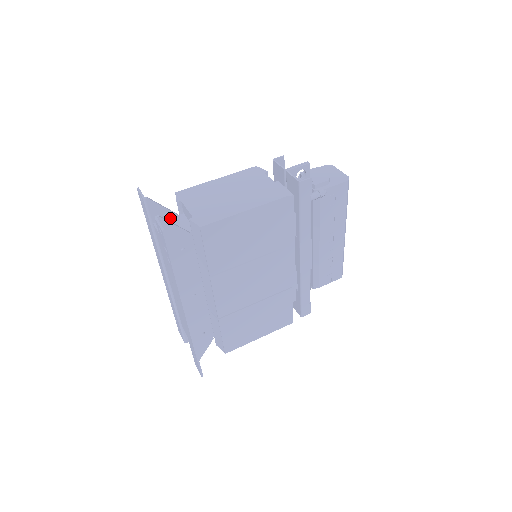
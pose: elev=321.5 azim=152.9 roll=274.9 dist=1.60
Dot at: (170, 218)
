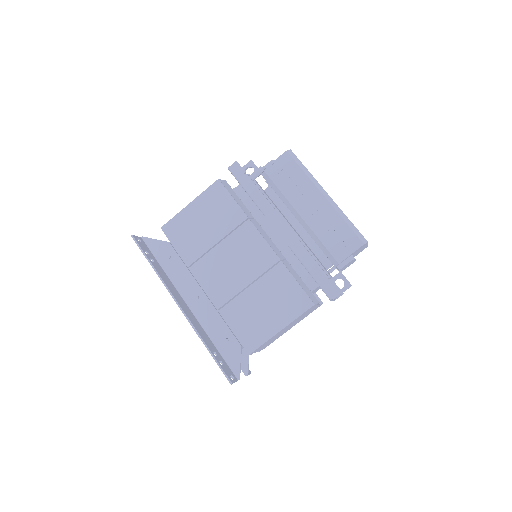
Dot at: occluded
